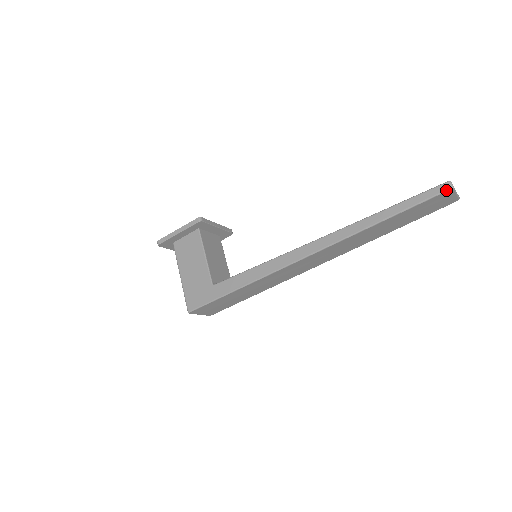
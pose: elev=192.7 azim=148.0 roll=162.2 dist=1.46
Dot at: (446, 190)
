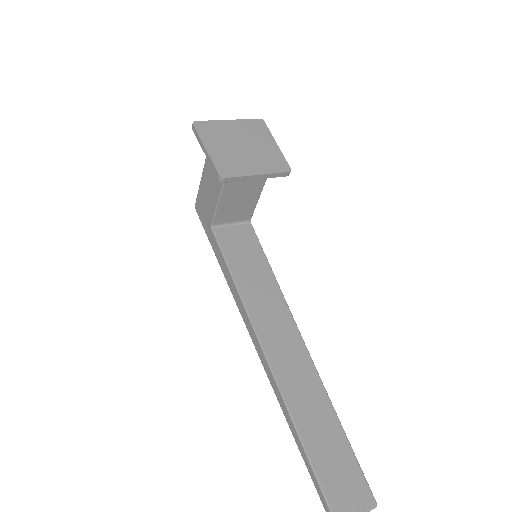
Dot at: out of frame
